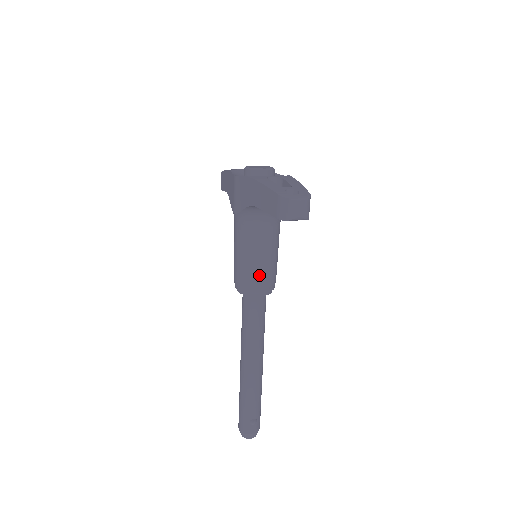
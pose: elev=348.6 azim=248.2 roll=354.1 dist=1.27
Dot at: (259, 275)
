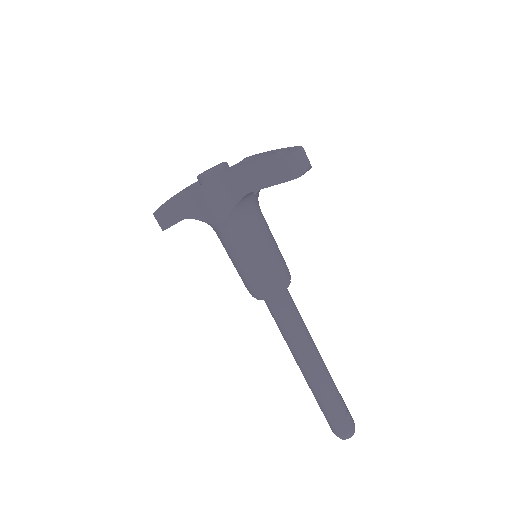
Dot at: (278, 266)
